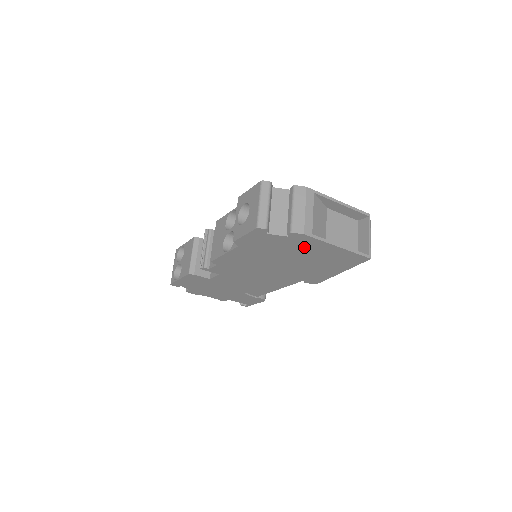
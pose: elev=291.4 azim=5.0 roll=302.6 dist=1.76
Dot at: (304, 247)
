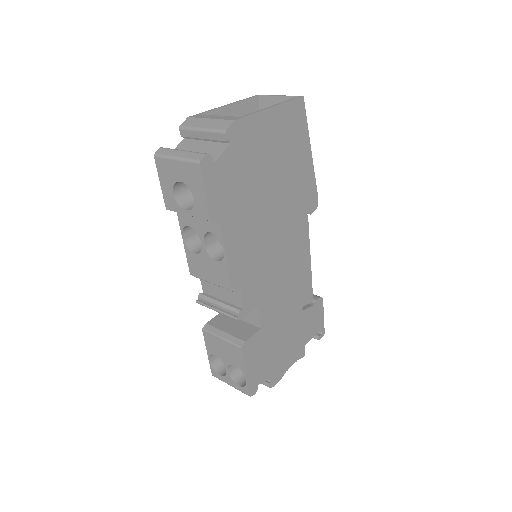
Dot at: (255, 146)
